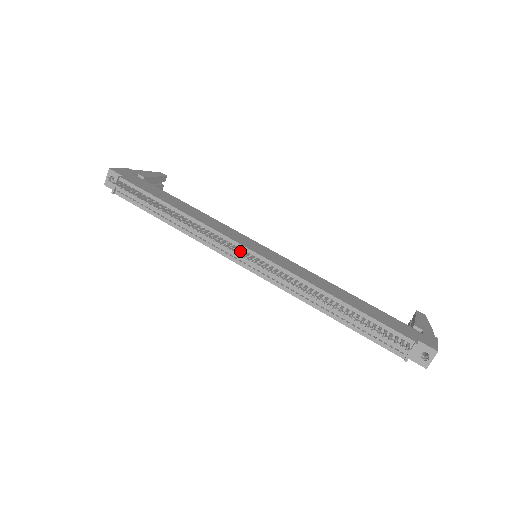
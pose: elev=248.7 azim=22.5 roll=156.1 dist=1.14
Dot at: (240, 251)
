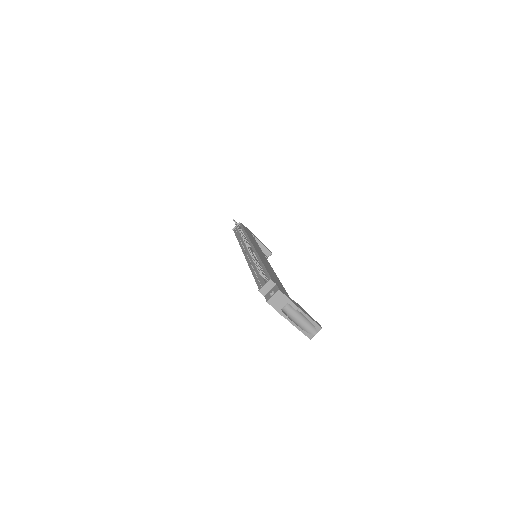
Dot at: occluded
